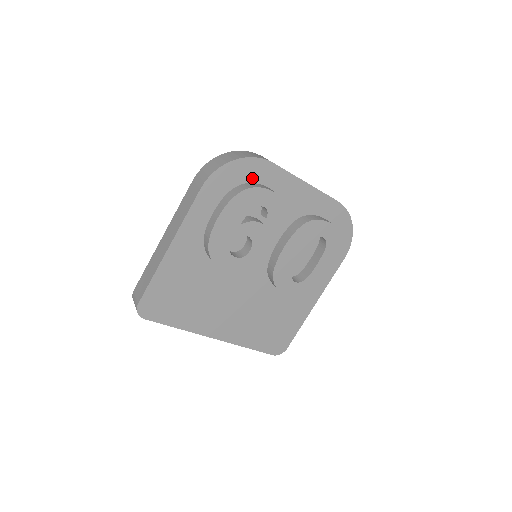
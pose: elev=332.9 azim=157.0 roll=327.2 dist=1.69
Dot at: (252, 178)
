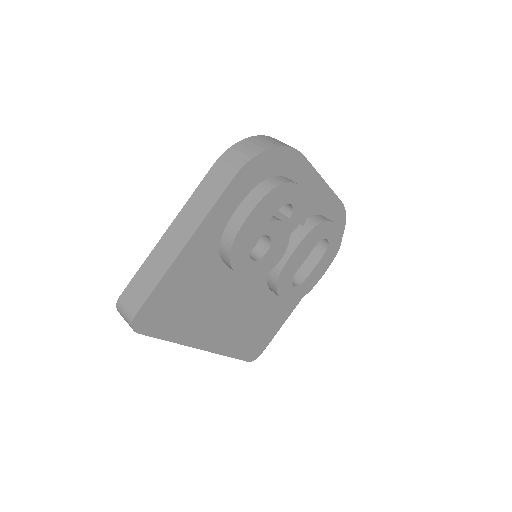
Dot at: (282, 170)
